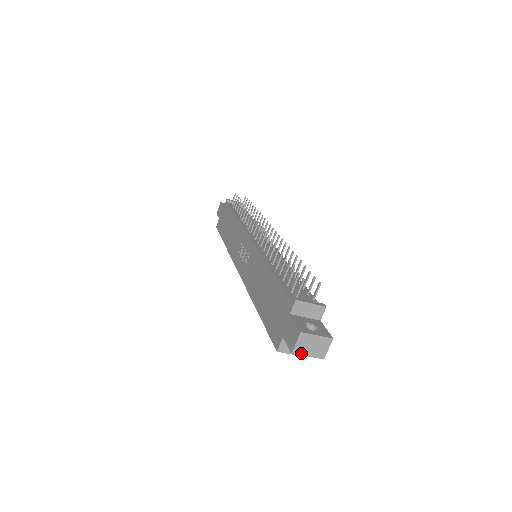
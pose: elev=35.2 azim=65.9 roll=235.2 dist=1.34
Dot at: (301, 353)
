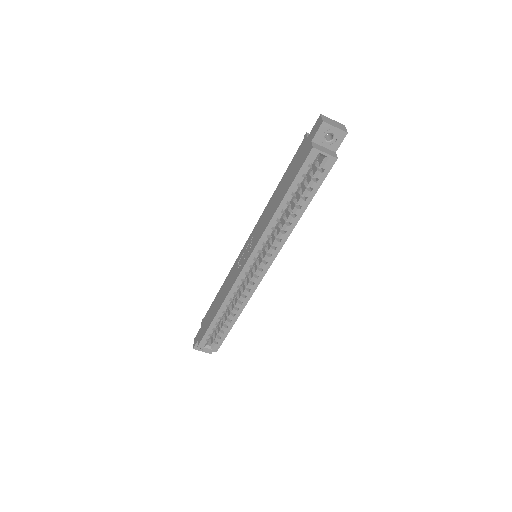
Dot at: (329, 124)
